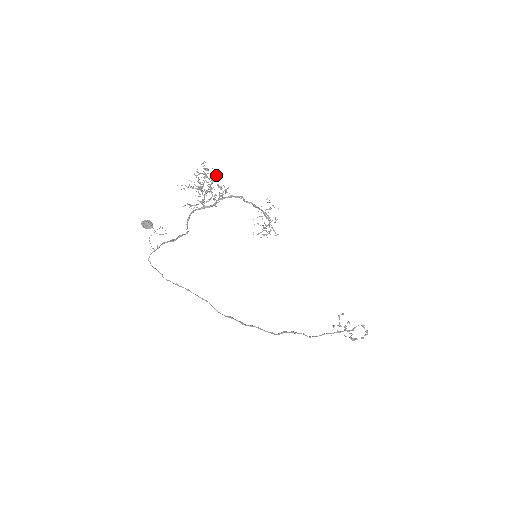
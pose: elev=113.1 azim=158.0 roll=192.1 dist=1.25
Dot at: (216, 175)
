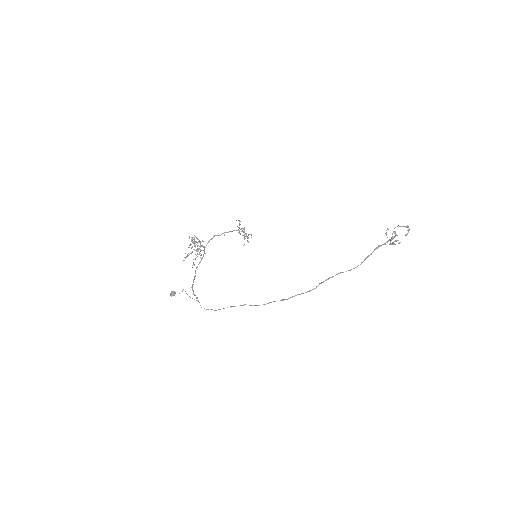
Dot at: (196, 238)
